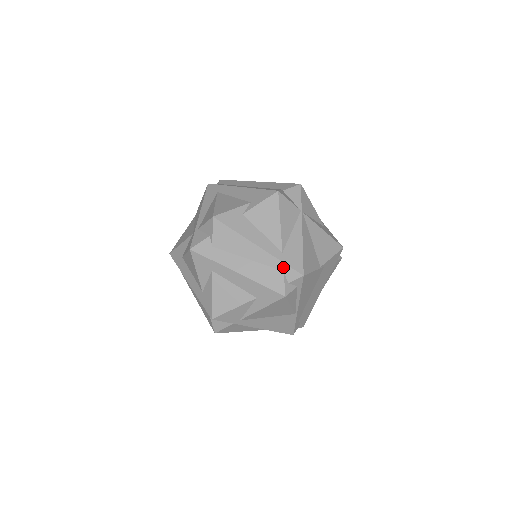
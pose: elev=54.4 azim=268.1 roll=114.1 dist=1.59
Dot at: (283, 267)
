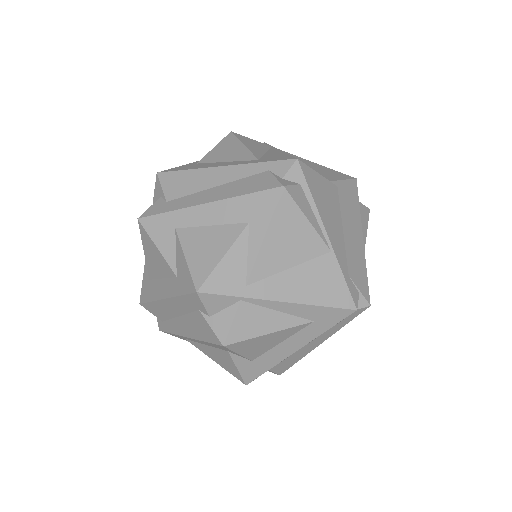
Dot at: (265, 167)
